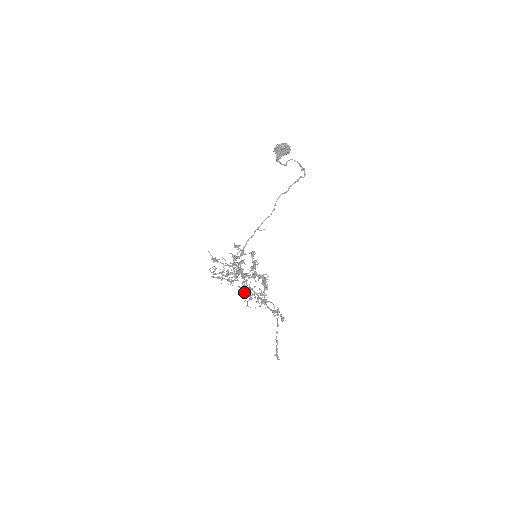
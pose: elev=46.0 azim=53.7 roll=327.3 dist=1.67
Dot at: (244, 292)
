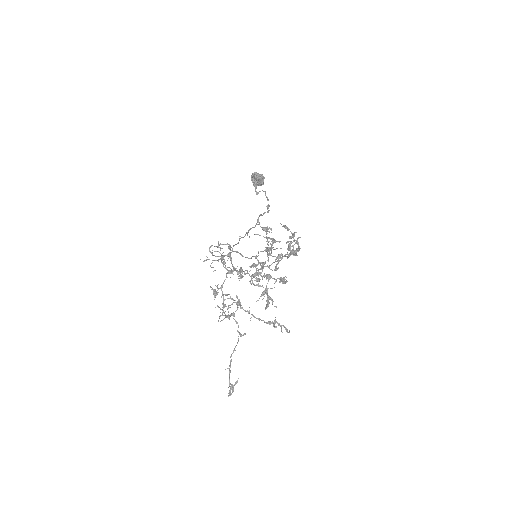
Dot at: (215, 296)
